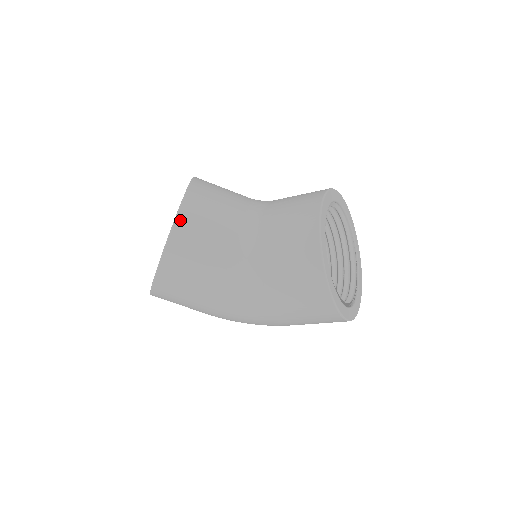
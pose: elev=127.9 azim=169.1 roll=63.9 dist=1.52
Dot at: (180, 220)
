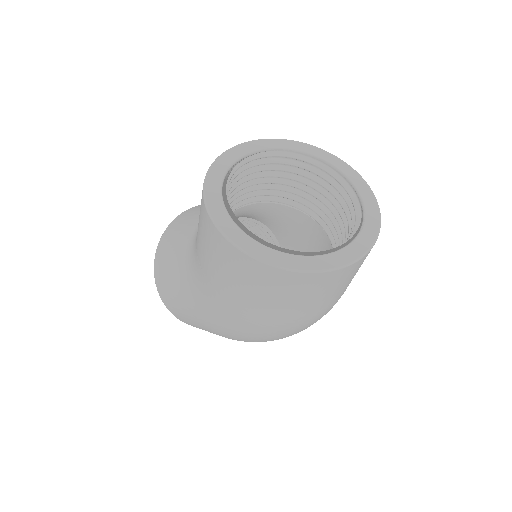
Dot at: (171, 224)
